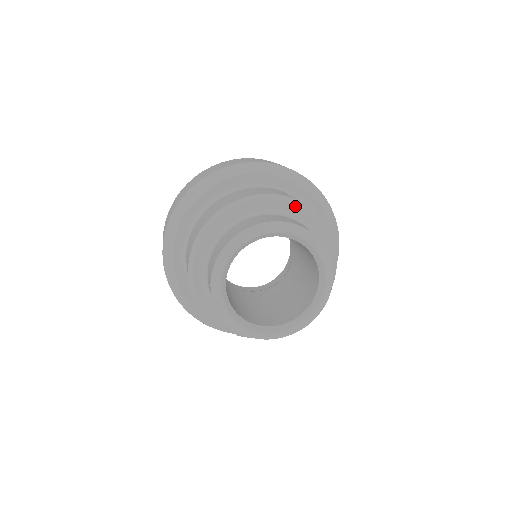
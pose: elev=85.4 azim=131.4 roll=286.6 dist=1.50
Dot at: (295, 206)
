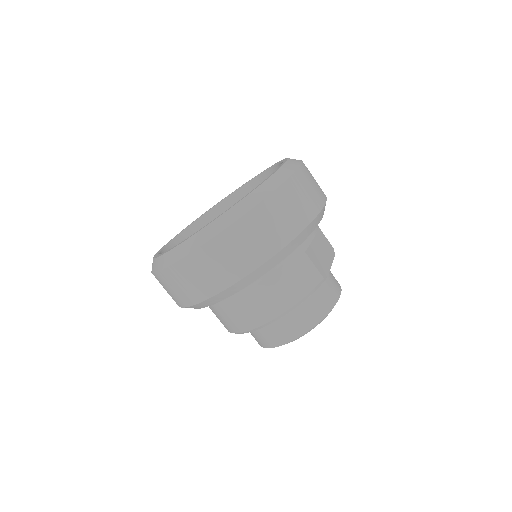
Dot at: (323, 281)
